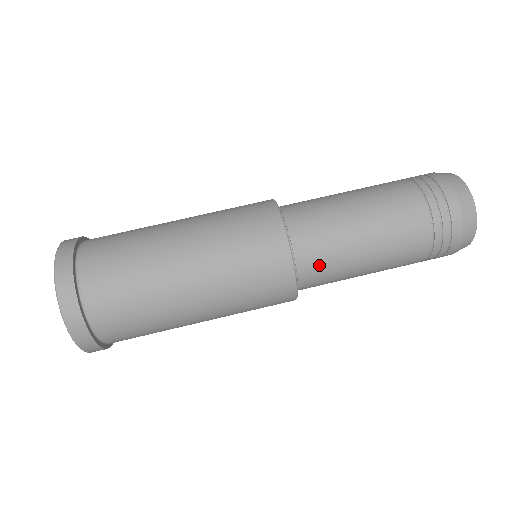
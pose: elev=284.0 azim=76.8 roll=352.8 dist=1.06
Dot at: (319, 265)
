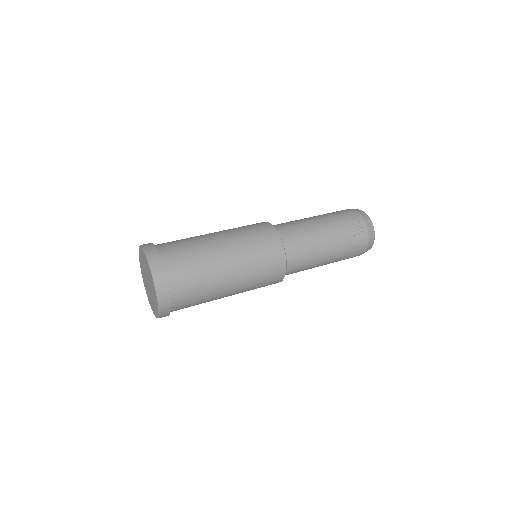
Dot at: (295, 245)
